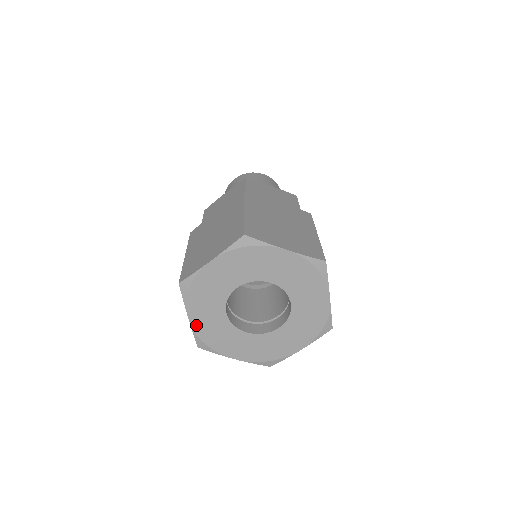
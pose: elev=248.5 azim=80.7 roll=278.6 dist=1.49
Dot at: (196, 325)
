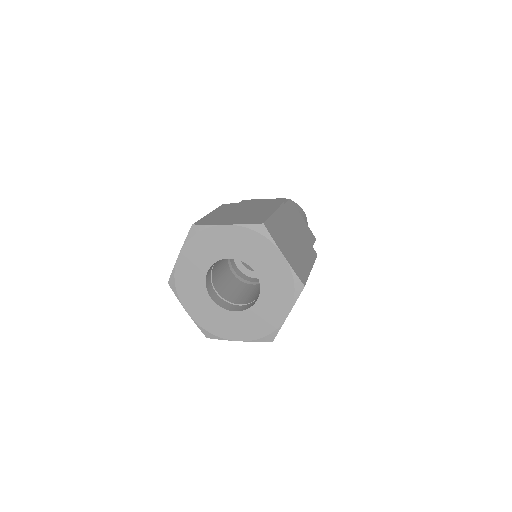
Dot at: (180, 264)
